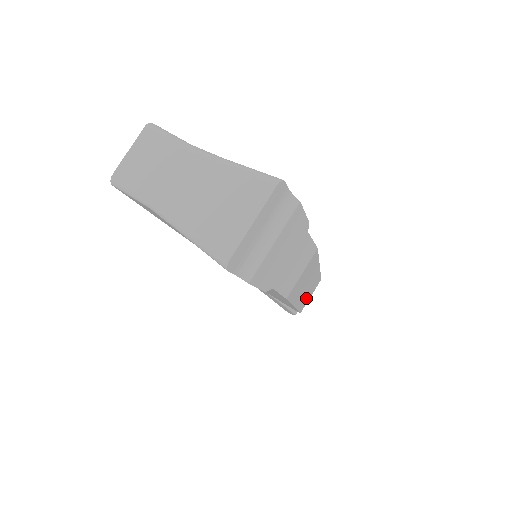
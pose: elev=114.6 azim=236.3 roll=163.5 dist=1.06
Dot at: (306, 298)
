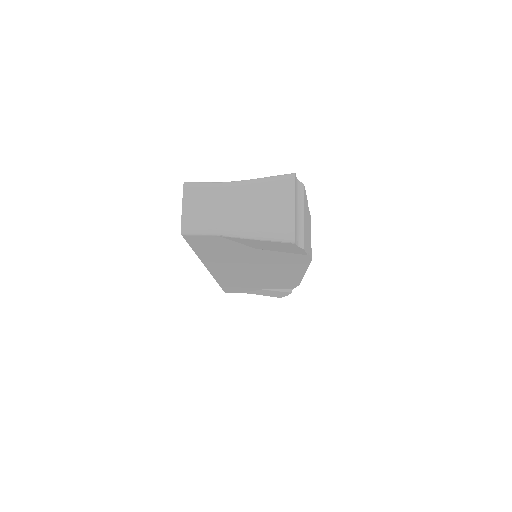
Dot at: occluded
